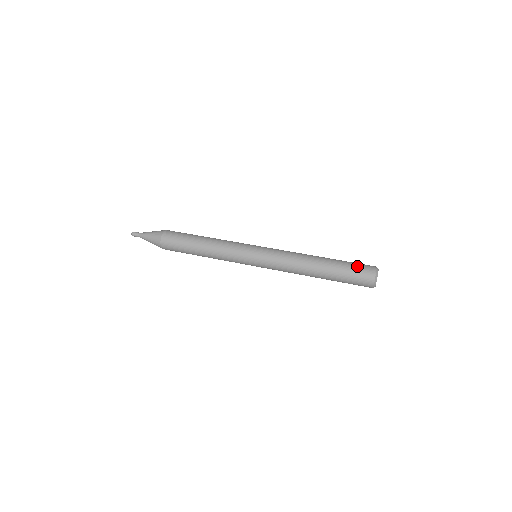
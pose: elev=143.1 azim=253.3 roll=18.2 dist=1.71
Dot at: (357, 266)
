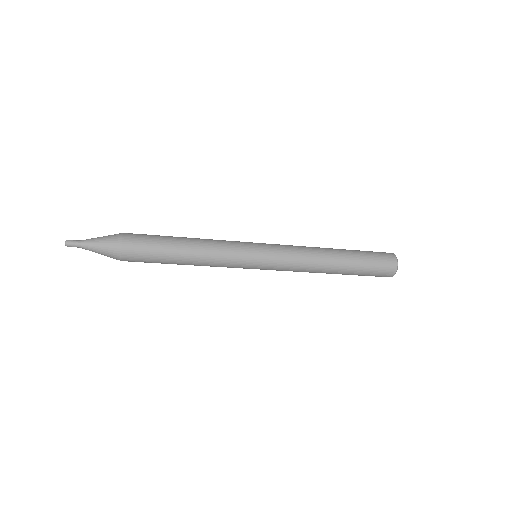
Dot at: occluded
